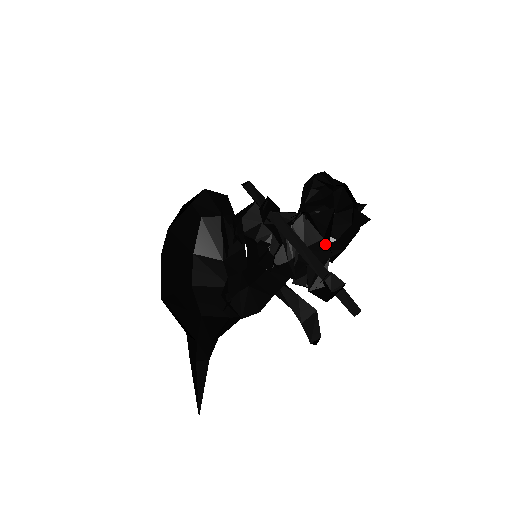
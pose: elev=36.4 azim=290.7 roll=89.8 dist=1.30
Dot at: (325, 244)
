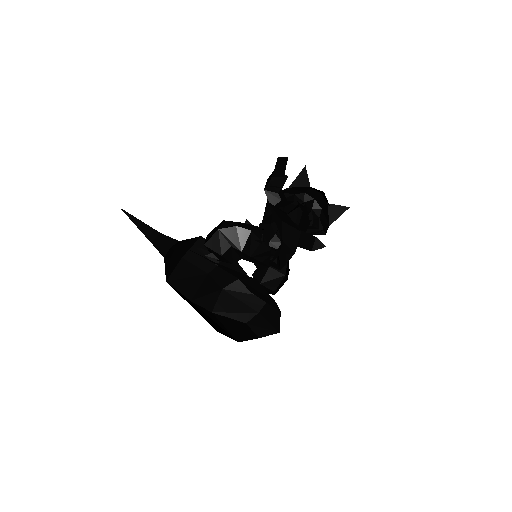
Dot at: (308, 219)
